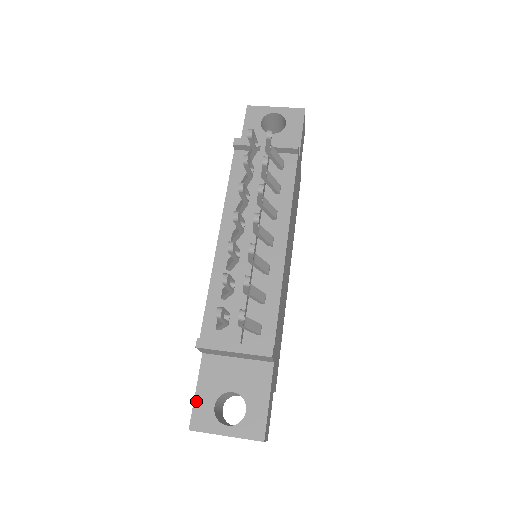
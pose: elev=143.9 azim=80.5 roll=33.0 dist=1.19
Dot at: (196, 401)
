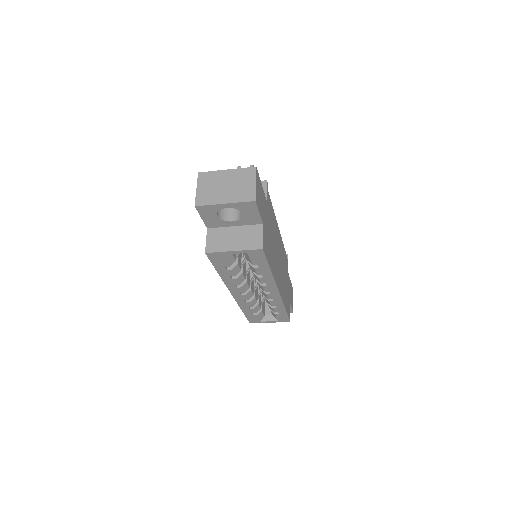
Dot at: occluded
